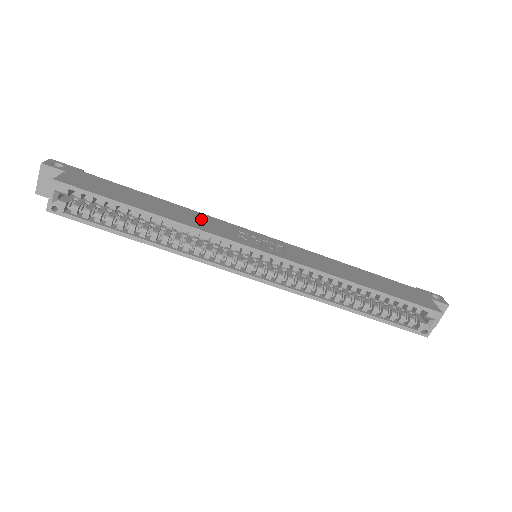
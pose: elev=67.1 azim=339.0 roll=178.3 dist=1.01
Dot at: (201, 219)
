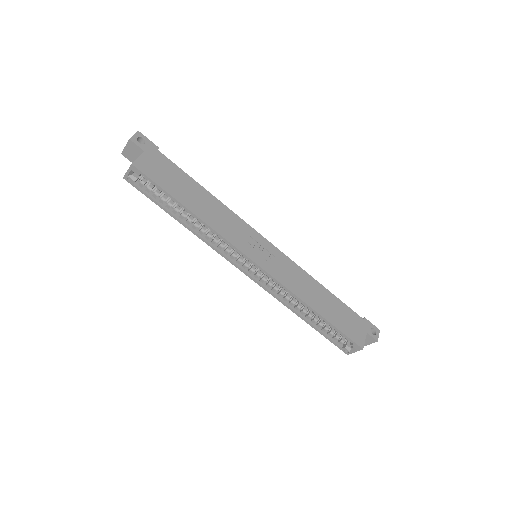
Dot at: (227, 219)
